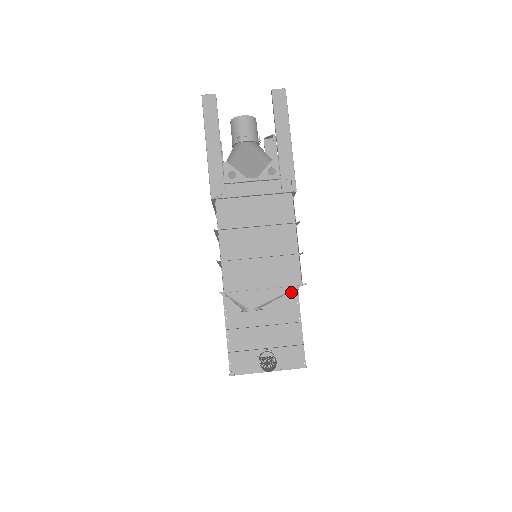
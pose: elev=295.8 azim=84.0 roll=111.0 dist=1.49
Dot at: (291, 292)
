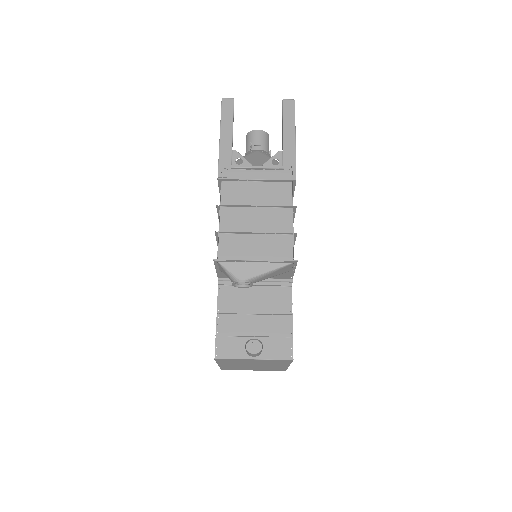
Dot at: (285, 285)
